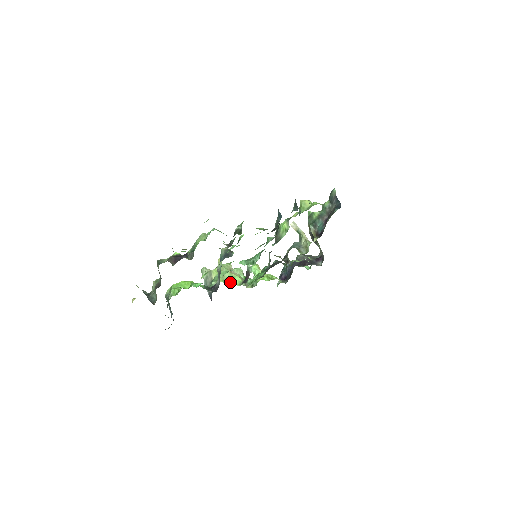
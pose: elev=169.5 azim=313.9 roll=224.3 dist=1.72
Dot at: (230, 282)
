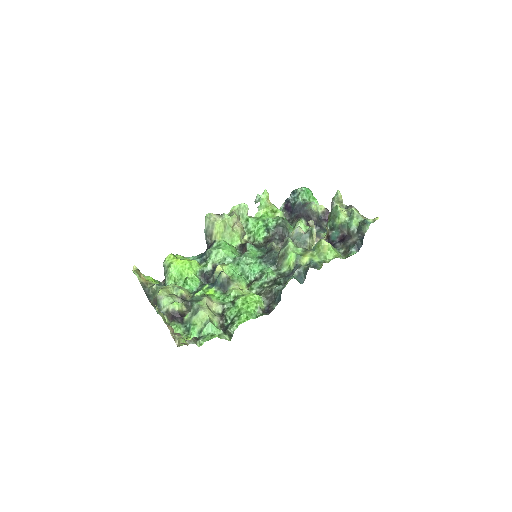
Dot at: (228, 240)
